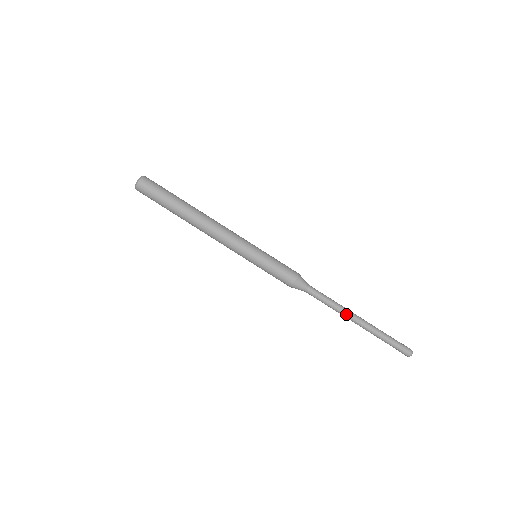
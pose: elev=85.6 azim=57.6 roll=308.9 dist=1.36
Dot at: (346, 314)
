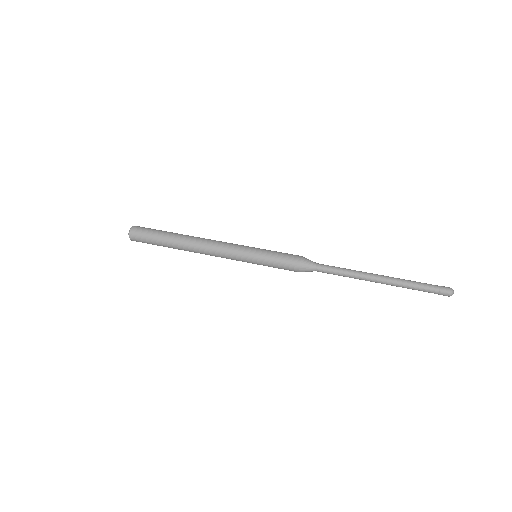
Dot at: (365, 273)
